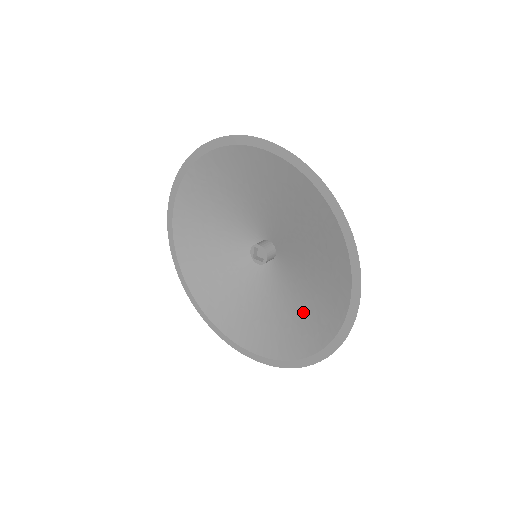
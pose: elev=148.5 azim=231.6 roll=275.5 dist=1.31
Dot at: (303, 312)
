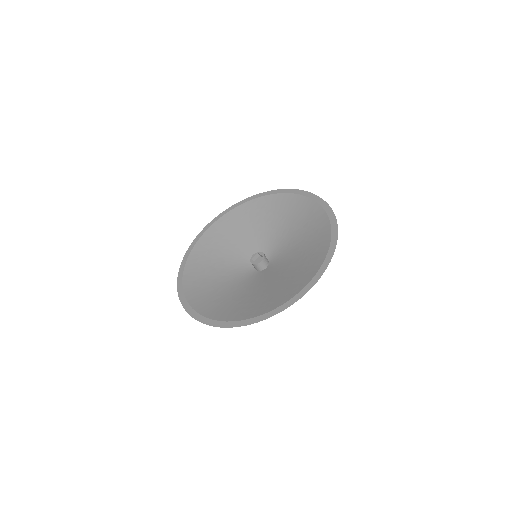
Dot at: (261, 296)
